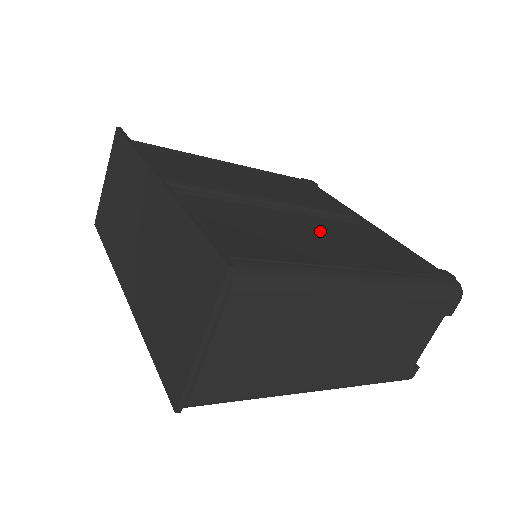
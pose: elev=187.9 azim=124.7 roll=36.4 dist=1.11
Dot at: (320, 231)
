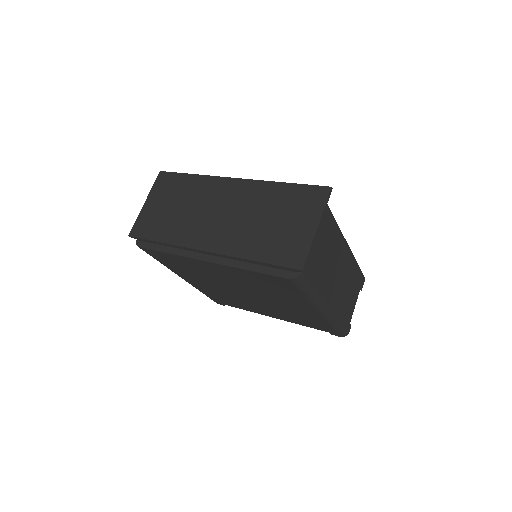
Dot at: occluded
